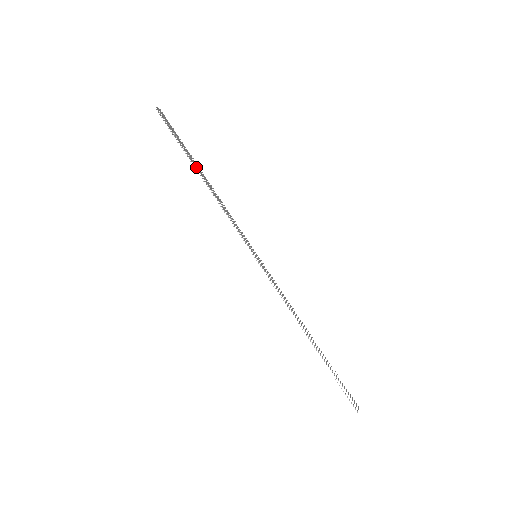
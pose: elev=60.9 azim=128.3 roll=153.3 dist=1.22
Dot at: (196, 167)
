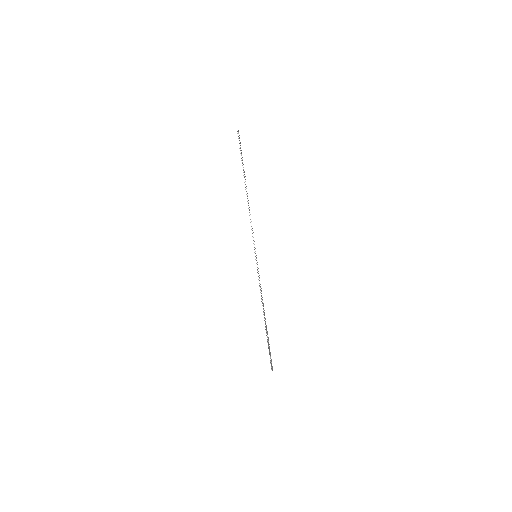
Dot at: occluded
